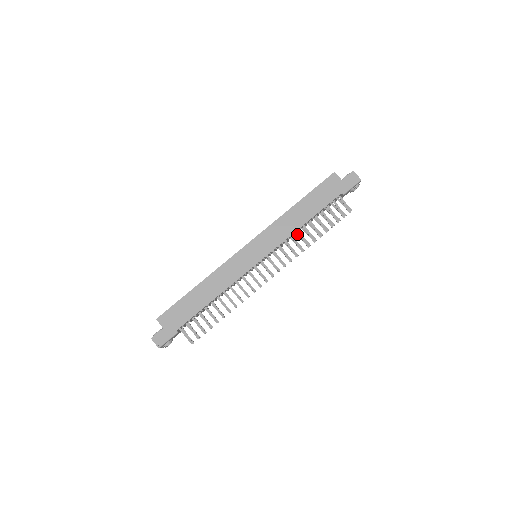
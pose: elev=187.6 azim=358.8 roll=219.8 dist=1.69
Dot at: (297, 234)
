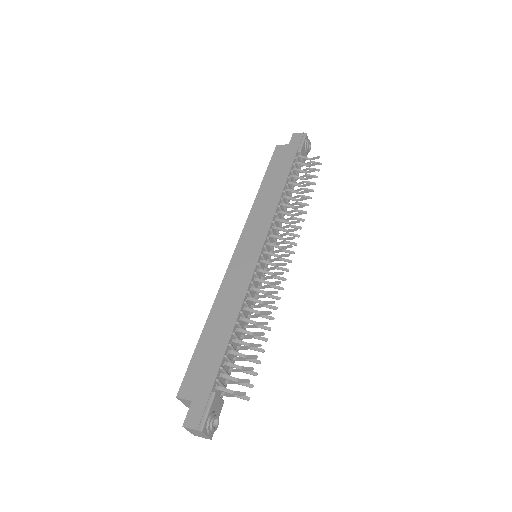
Dot at: occluded
